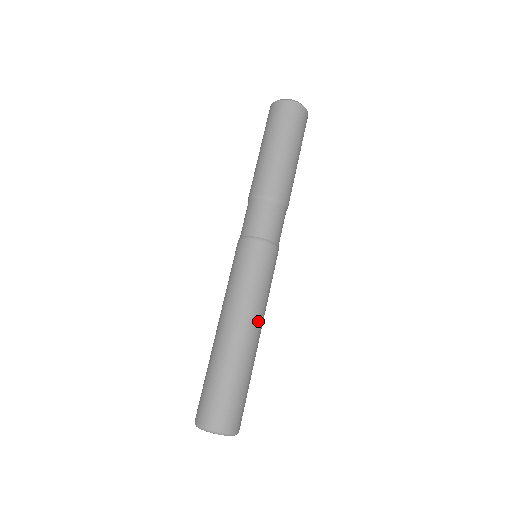
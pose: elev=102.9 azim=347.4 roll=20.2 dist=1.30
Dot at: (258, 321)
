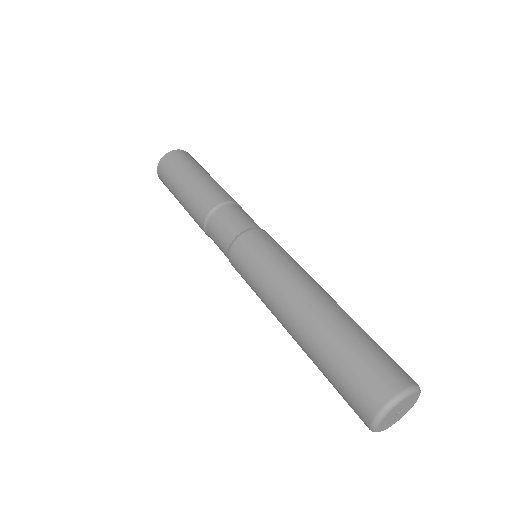
Dot at: (314, 283)
